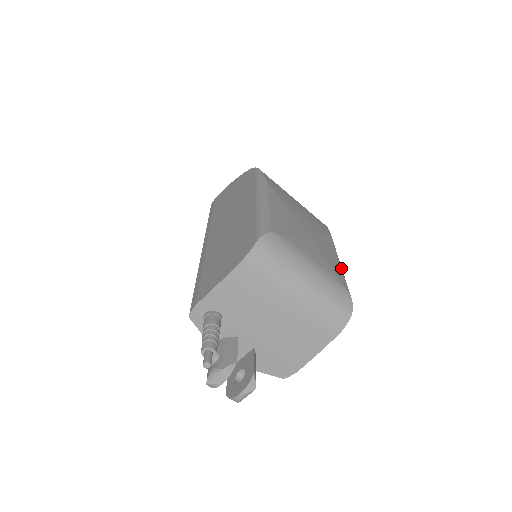
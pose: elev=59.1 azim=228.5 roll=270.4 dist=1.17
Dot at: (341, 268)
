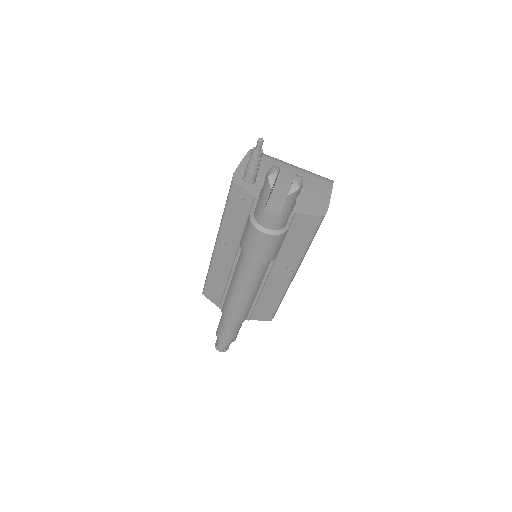
Dot at: occluded
